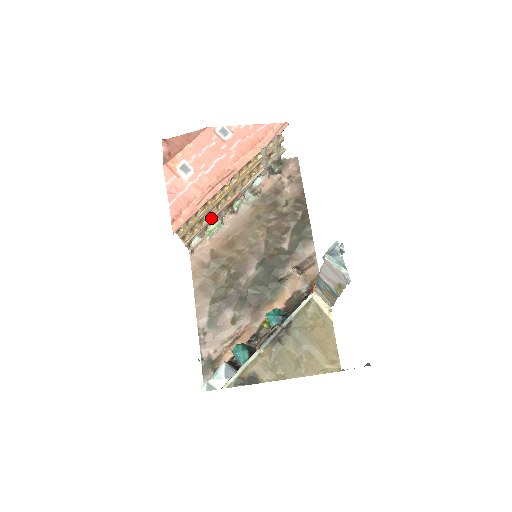
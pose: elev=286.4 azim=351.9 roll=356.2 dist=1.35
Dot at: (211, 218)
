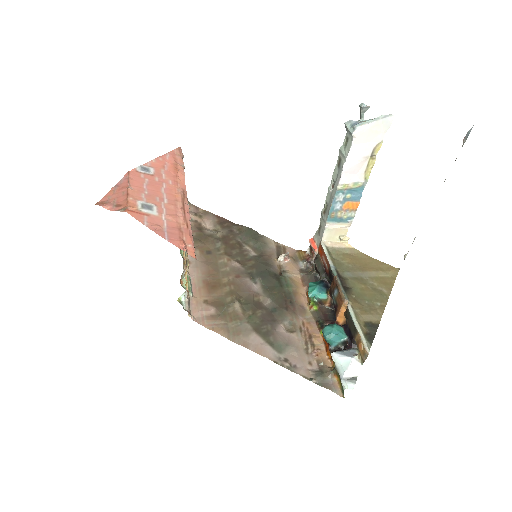
Dot at: occluded
